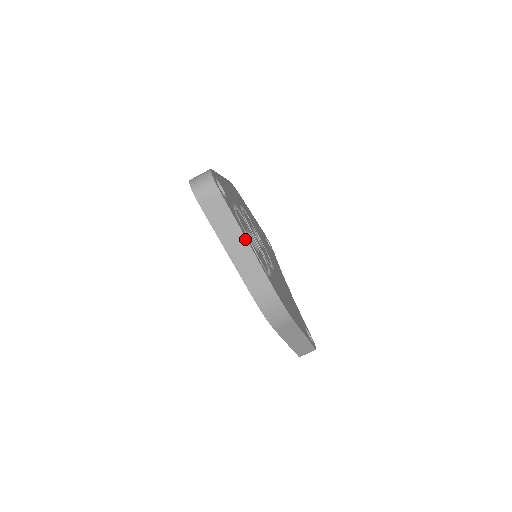
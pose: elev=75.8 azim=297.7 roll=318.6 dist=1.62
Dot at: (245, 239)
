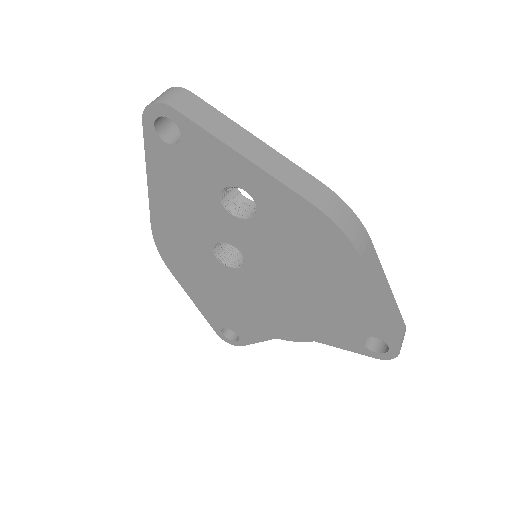
Dot at: (254, 137)
